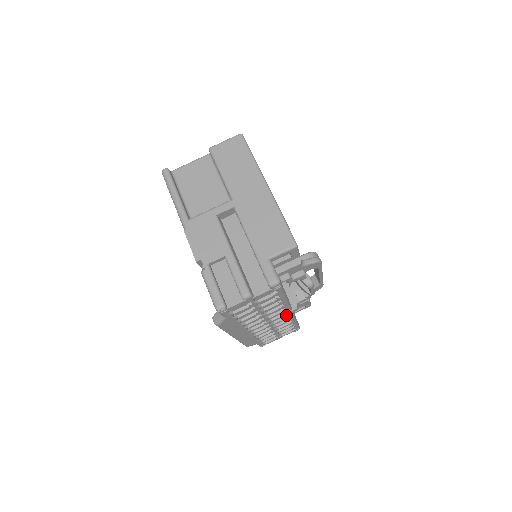
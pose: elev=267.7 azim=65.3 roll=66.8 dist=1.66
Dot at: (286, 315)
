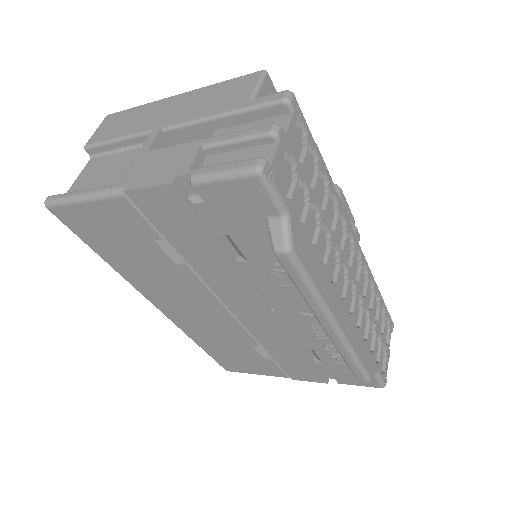
Dot at: (357, 251)
